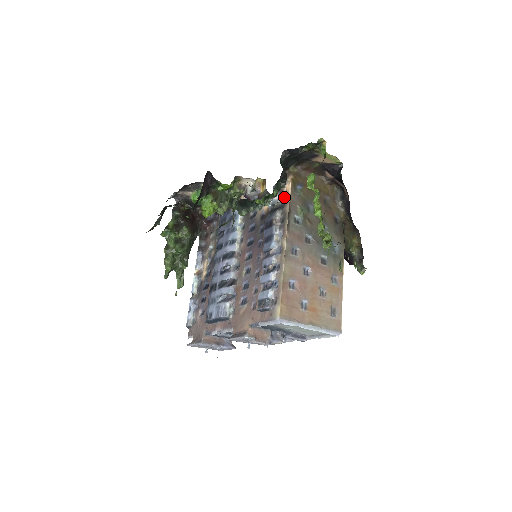
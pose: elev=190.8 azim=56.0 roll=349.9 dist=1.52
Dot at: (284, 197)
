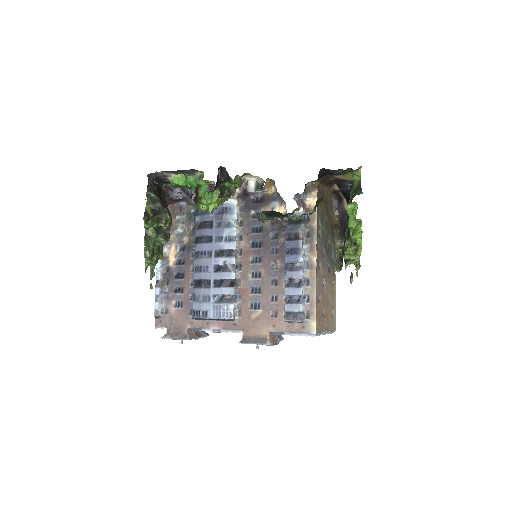
Dot at: (308, 211)
